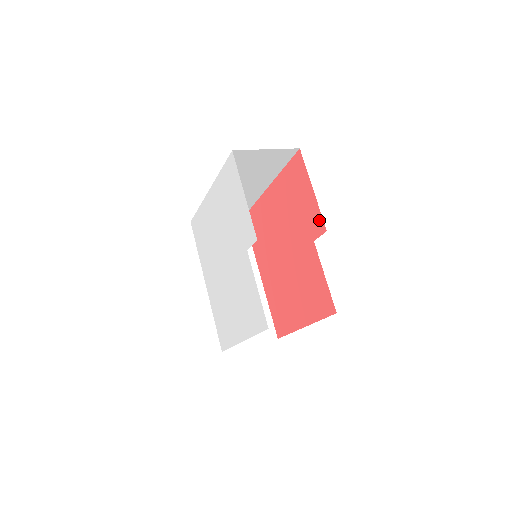
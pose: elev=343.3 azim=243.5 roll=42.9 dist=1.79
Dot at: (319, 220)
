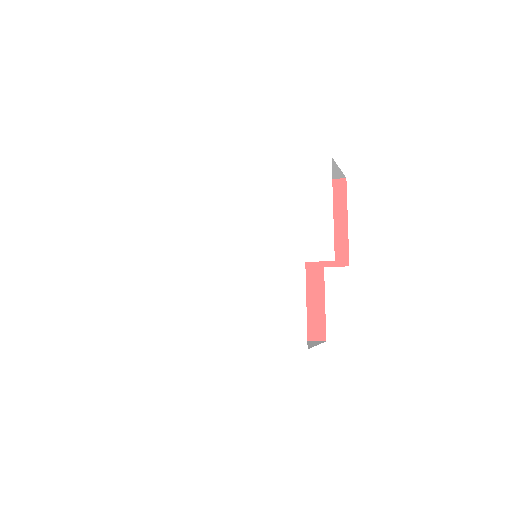
Dot at: (343, 252)
